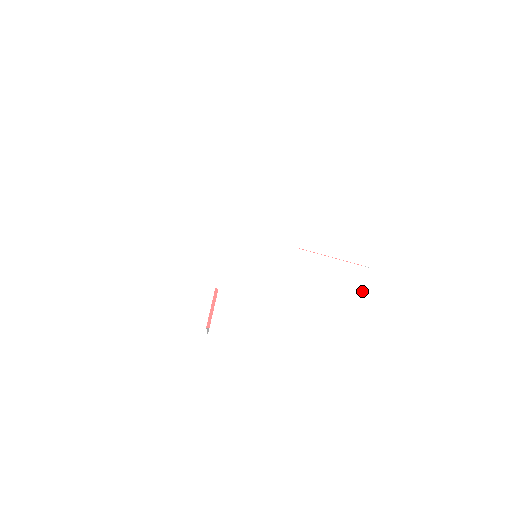
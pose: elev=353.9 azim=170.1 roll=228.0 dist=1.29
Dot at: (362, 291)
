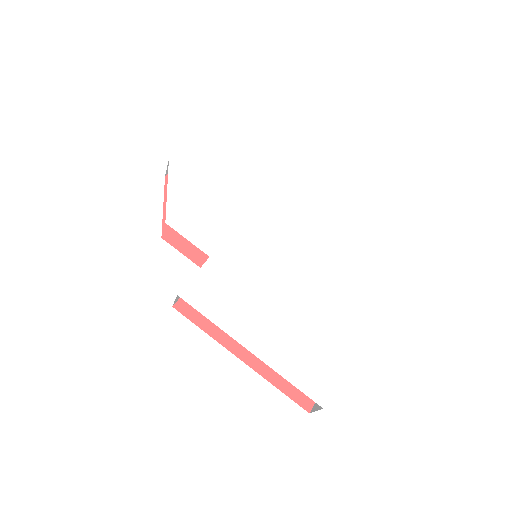
Dot at: (356, 333)
